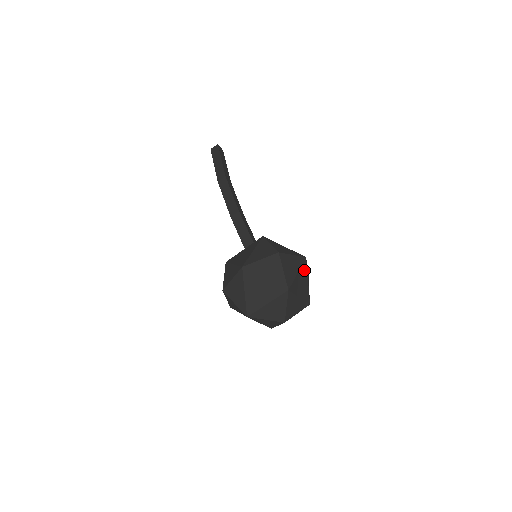
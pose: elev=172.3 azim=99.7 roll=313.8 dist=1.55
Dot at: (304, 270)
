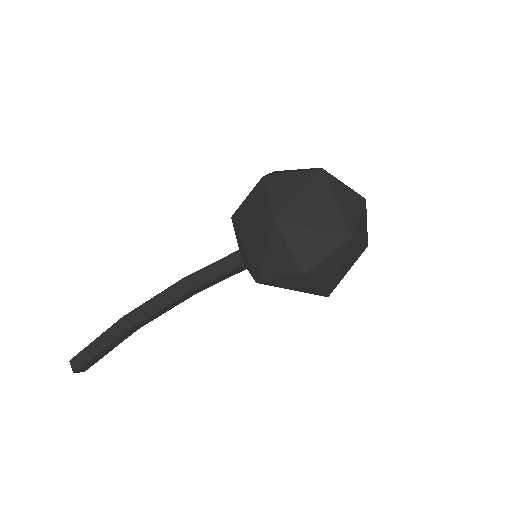
Dot at: occluded
